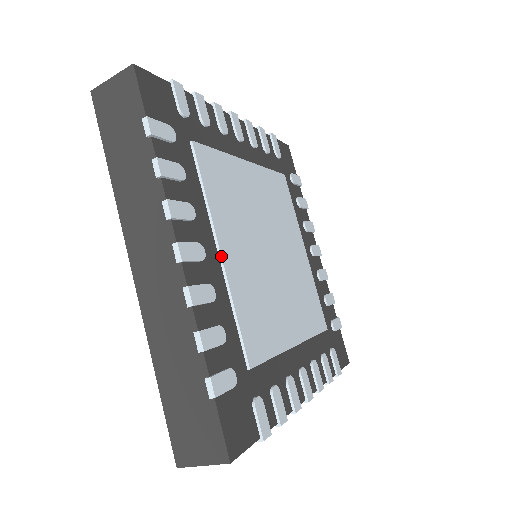
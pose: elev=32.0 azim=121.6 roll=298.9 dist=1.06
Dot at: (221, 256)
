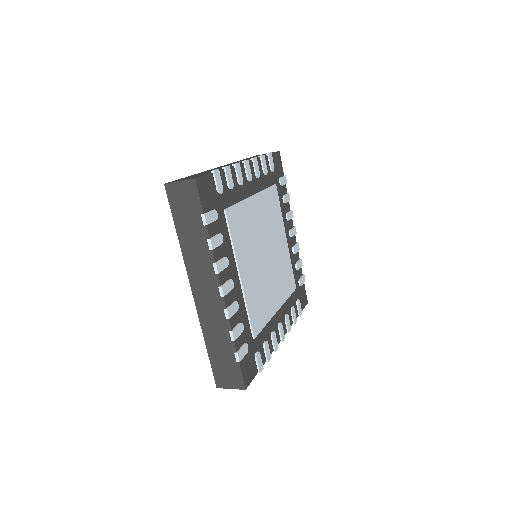
Dot at: (241, 279)
